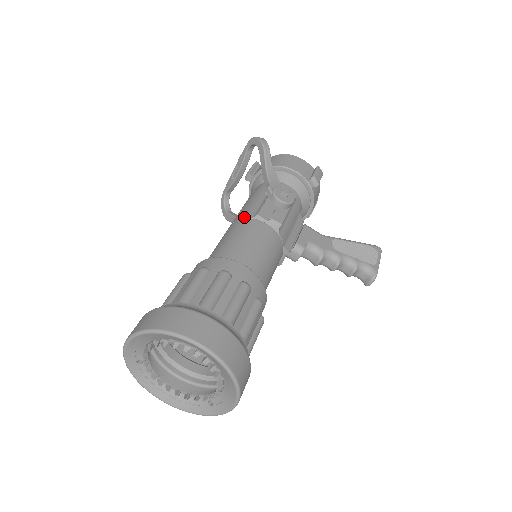
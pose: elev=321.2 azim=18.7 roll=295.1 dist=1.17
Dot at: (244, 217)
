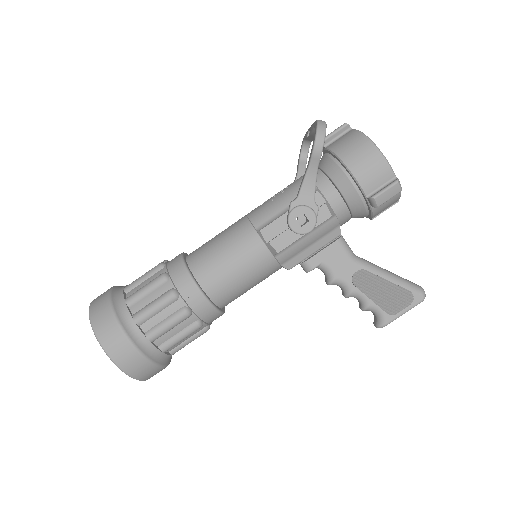
Dot at: (252, 222)
